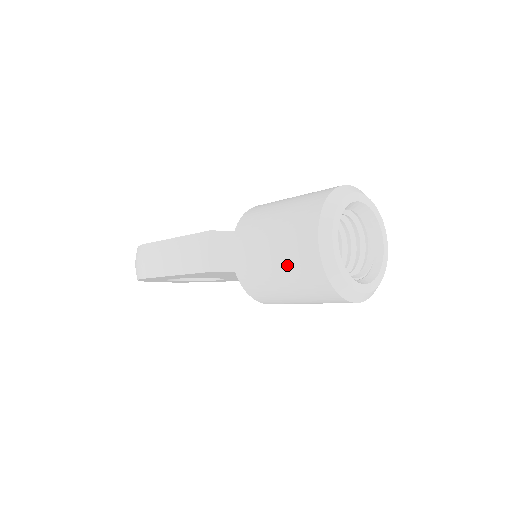
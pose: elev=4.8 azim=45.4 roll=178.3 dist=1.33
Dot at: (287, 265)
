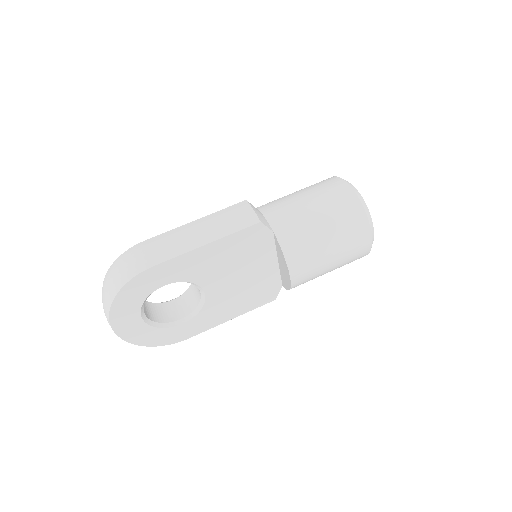
Dot at: (328, 207)
